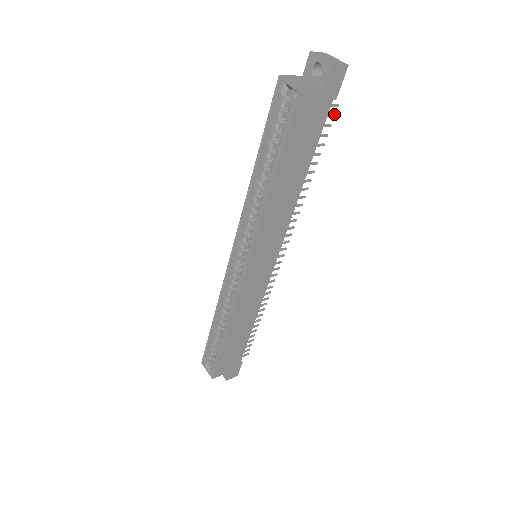
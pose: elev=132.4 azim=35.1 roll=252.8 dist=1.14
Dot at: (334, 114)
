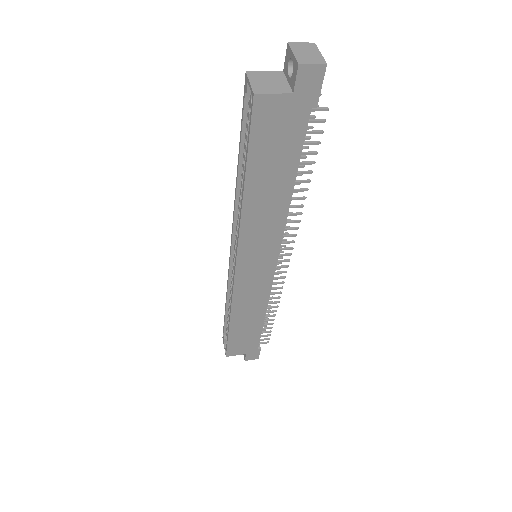
Dot at: (324, 119)
